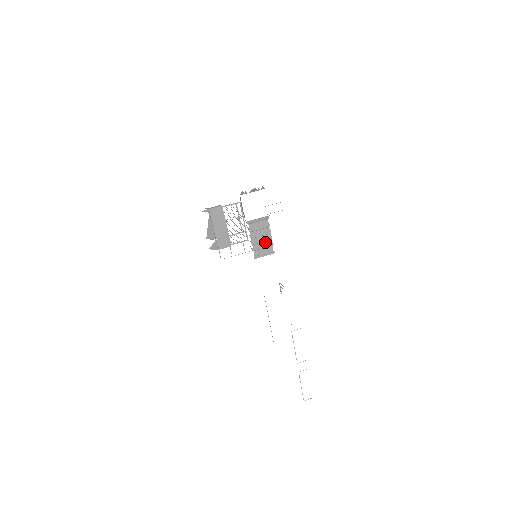
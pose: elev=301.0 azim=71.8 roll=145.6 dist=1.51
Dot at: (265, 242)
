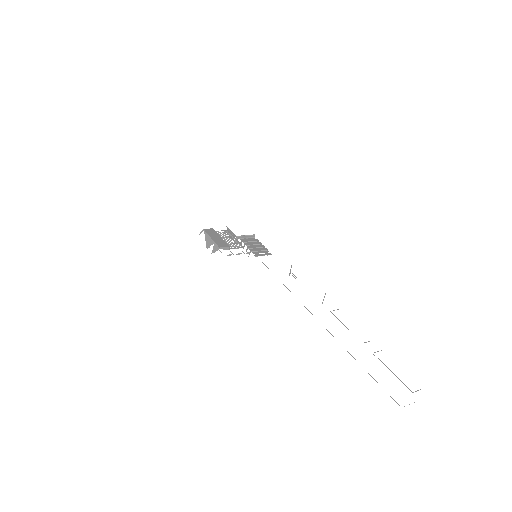
Dot at: (259, 248)
